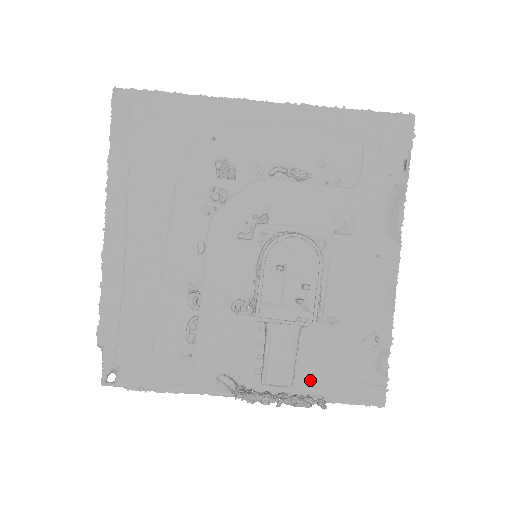
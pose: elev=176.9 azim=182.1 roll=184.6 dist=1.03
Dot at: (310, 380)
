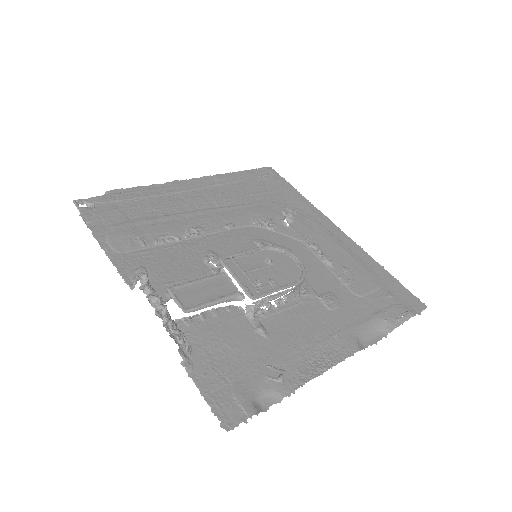
Dot at: (196, 340)
